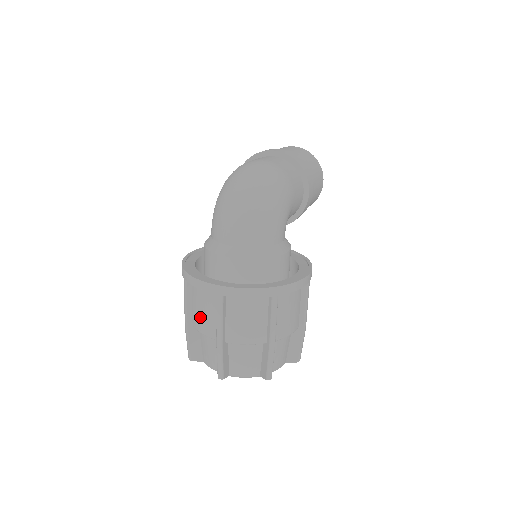
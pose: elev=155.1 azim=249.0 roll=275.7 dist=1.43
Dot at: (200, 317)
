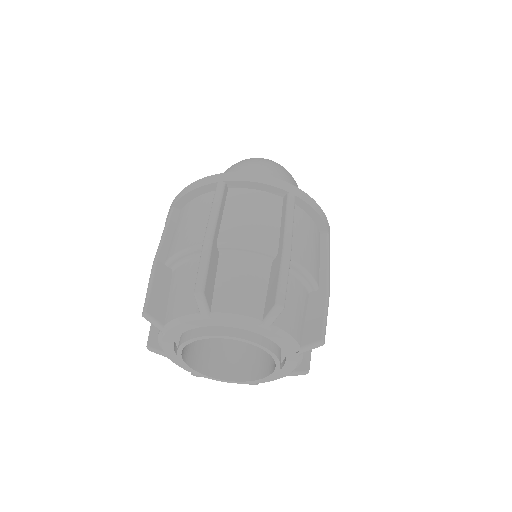
Dot at: (183, 233)
